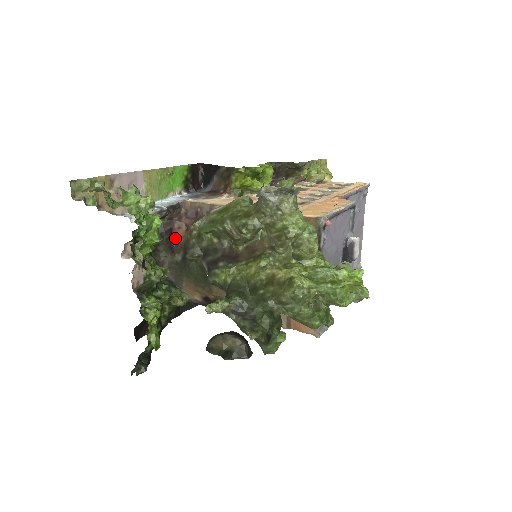
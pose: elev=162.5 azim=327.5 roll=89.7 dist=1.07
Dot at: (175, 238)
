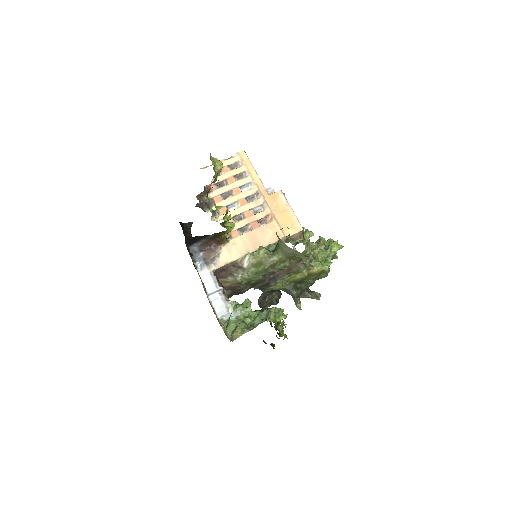
Dot at: occluded
